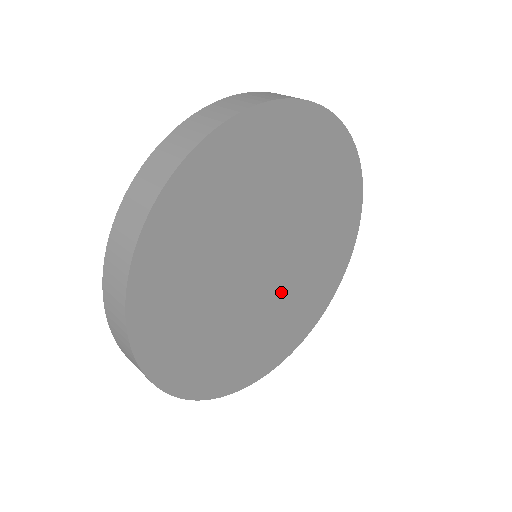
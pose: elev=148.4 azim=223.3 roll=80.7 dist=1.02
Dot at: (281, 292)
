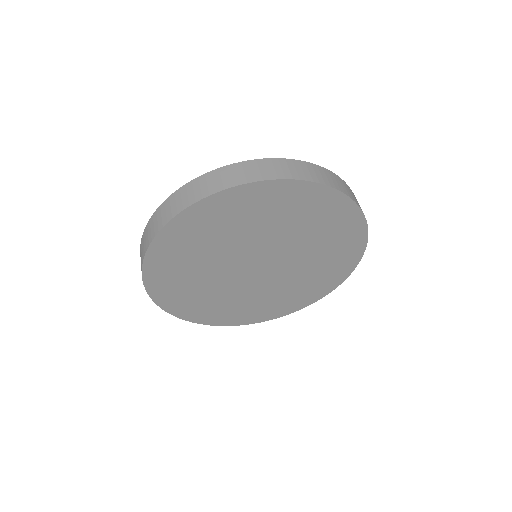
Dot at: (289, 271)
